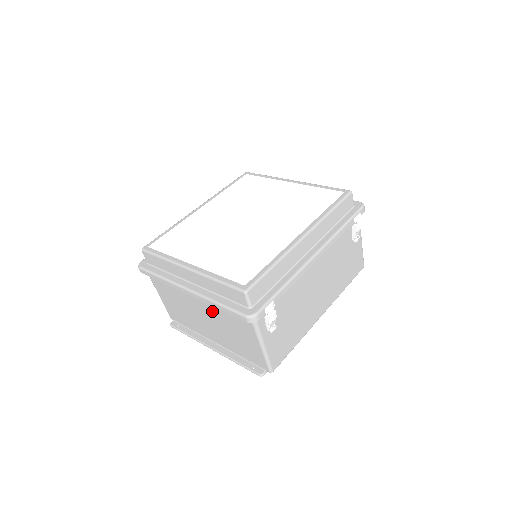
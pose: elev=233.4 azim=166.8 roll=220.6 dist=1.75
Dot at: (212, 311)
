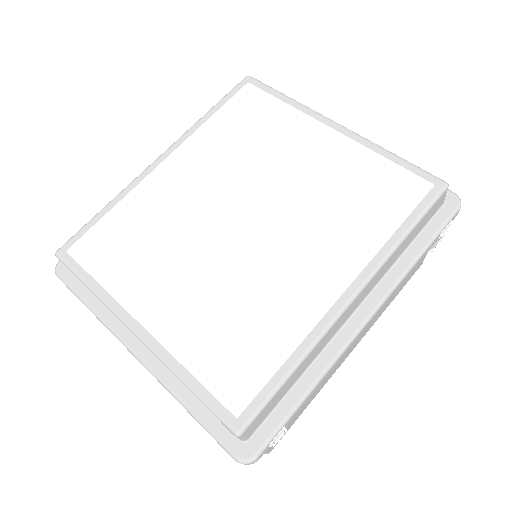
Dot at: occluded
